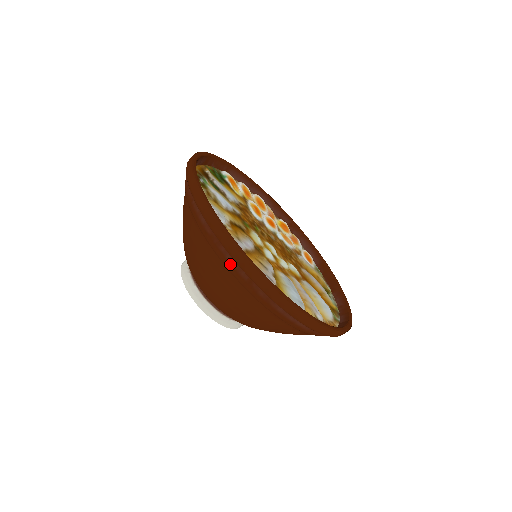
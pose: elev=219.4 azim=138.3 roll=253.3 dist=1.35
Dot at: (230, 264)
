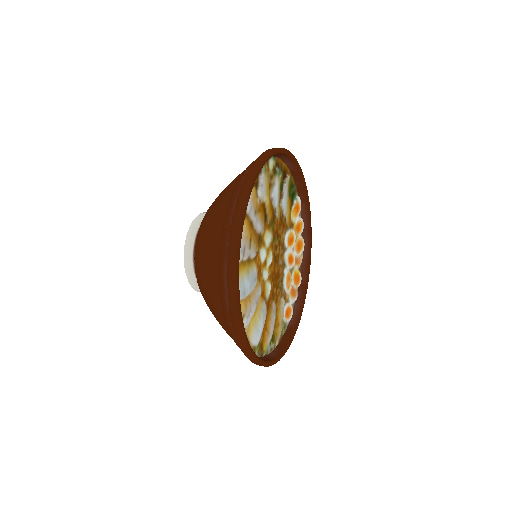
Dot at: (231, 207)
